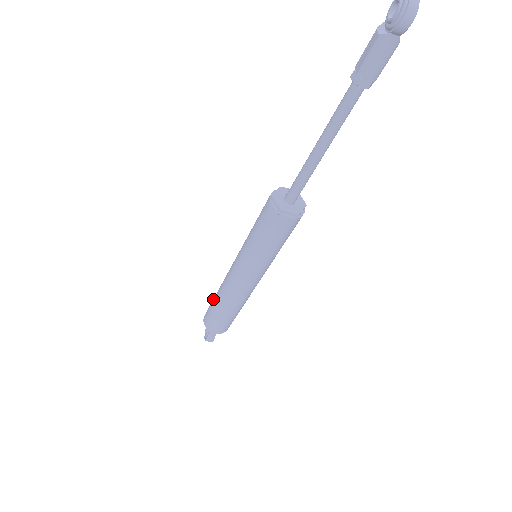
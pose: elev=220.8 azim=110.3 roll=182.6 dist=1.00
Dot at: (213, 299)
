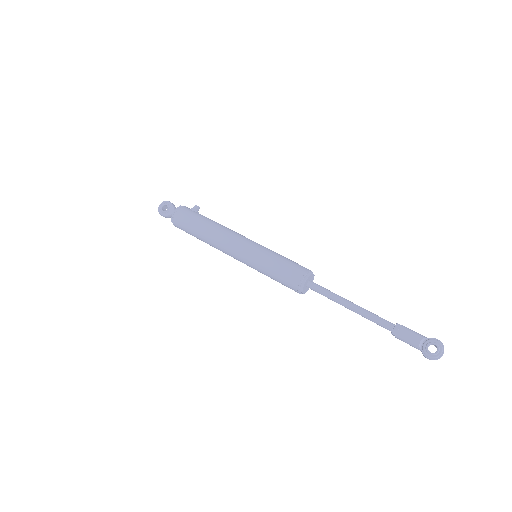
Dot at: (198, 222)
